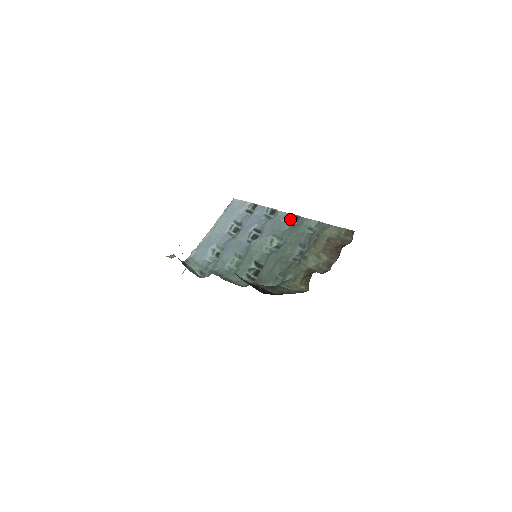
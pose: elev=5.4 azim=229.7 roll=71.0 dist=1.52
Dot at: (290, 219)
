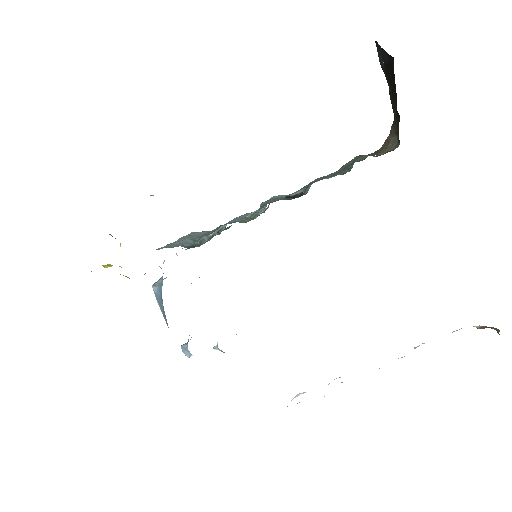
Dot at: occluded
